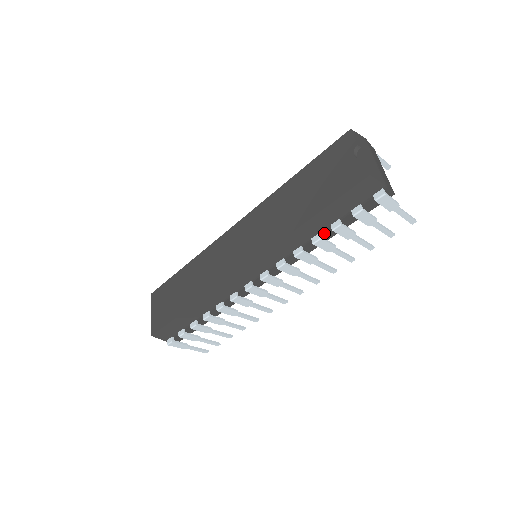
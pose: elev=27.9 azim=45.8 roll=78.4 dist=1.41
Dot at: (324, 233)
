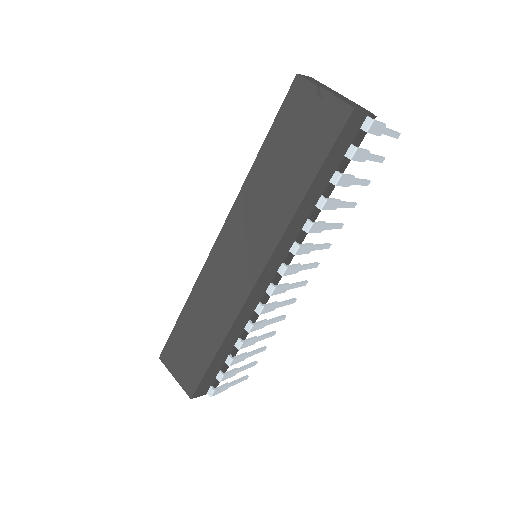
Dot at: (325, 193)
